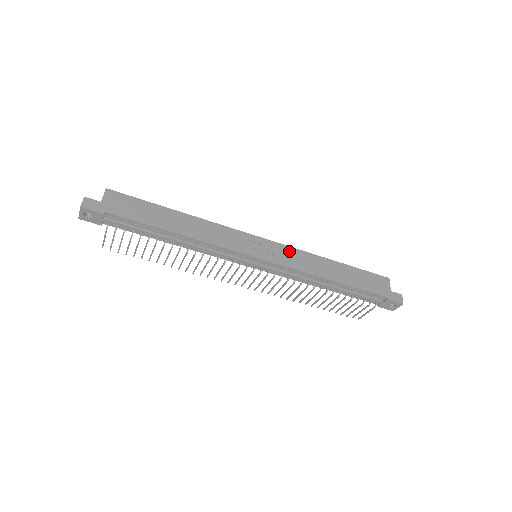
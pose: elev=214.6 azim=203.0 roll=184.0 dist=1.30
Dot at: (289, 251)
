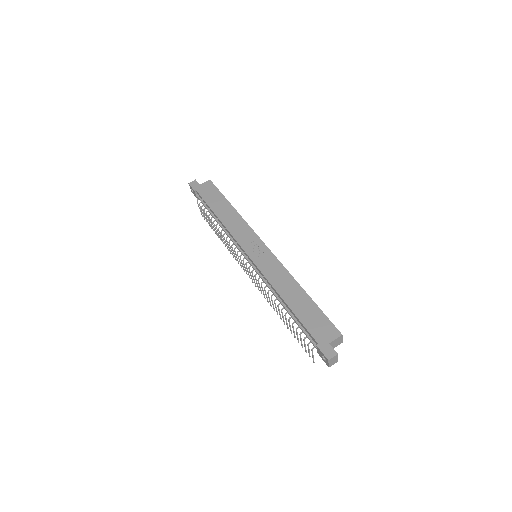
Dot at: (274, 262)
